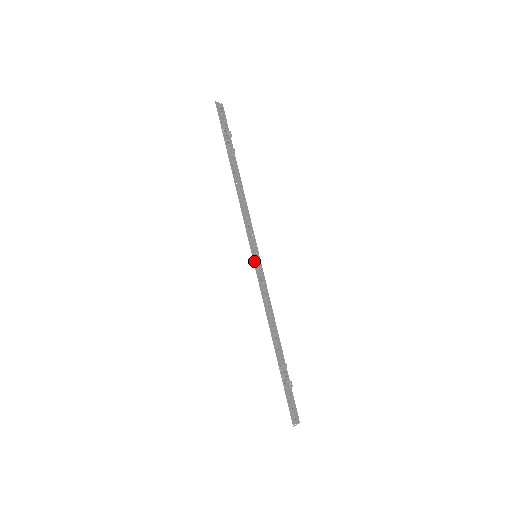
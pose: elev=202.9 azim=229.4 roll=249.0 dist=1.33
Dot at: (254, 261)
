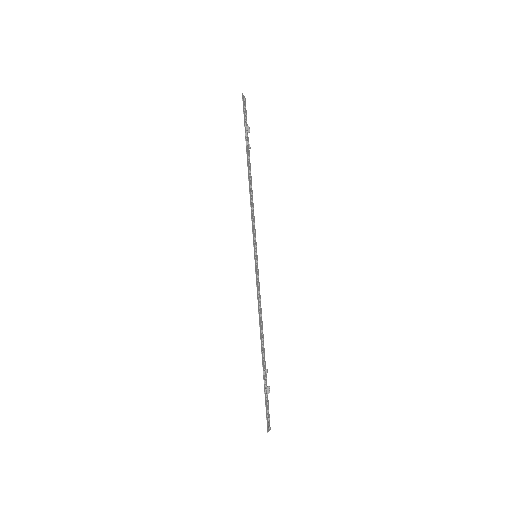
Dot at: (255, 261)
